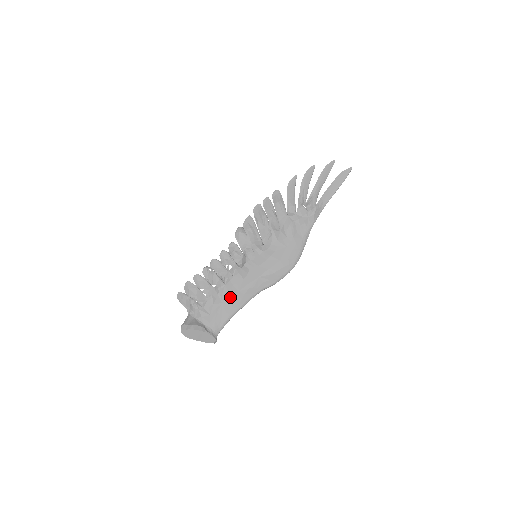
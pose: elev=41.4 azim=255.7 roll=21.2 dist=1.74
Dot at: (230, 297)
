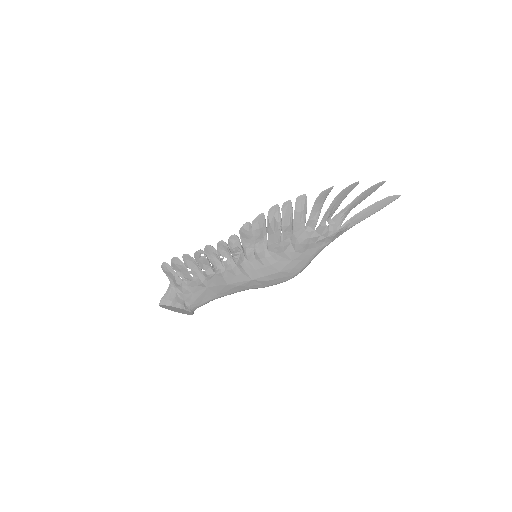
Dot at: (217, 286)
